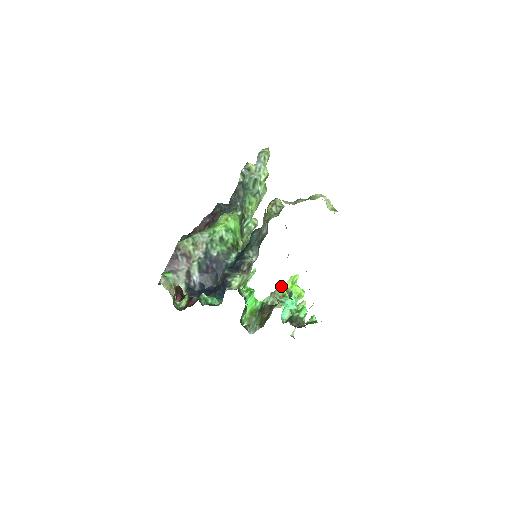
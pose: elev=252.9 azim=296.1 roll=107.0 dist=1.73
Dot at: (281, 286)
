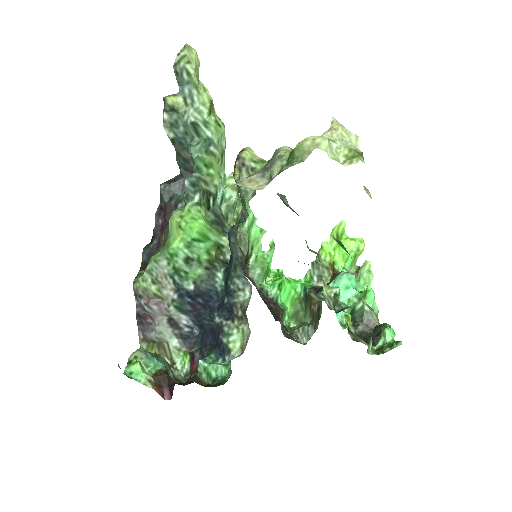
Dot at: (322, 250)
